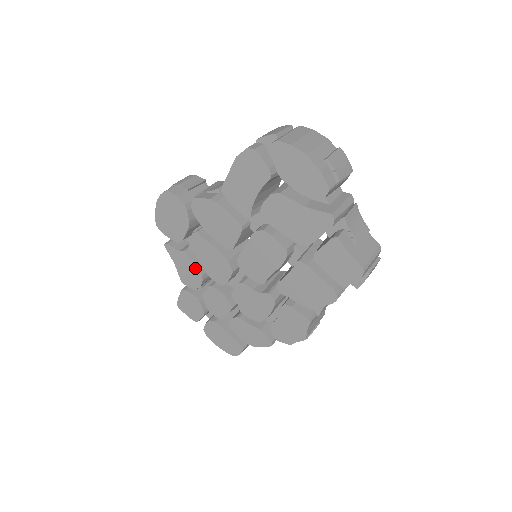
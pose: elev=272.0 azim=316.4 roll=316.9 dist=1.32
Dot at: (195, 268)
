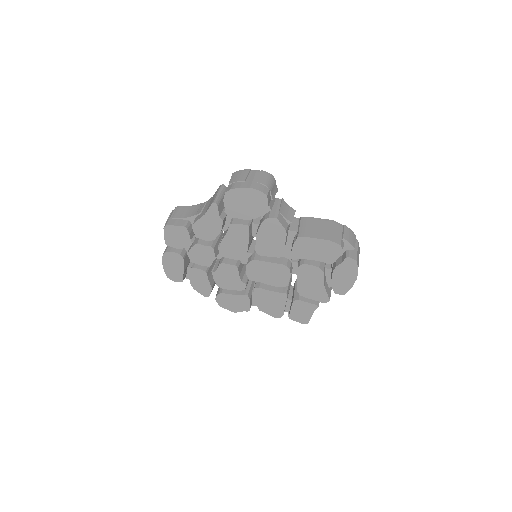
Dot at: (217, 233)
